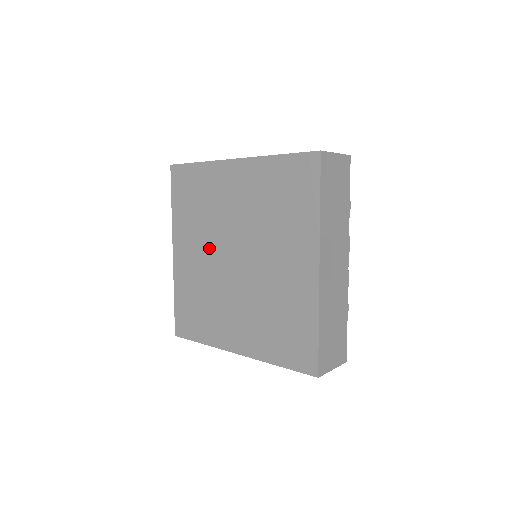
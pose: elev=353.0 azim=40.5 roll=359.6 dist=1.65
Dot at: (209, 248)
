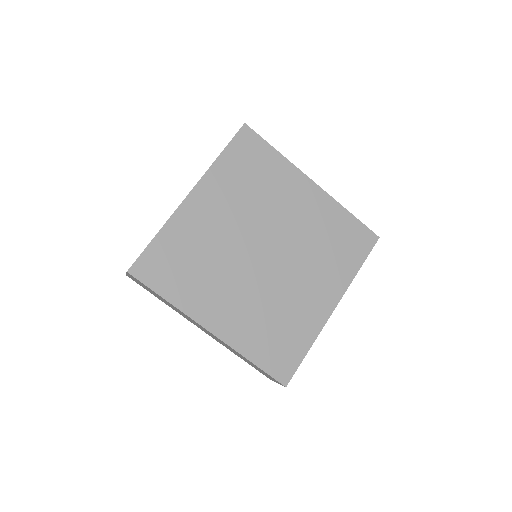
Dot at: (241, 224)
